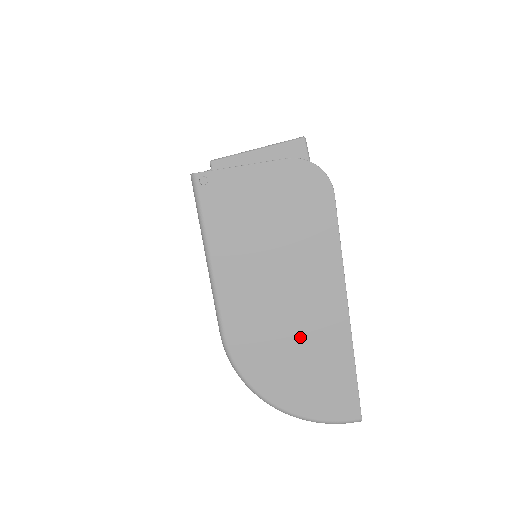
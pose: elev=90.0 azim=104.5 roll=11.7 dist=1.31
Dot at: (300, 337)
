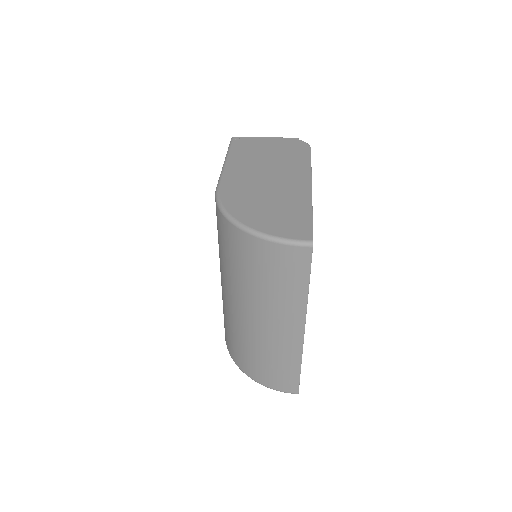
Dot at: (273, 193)
